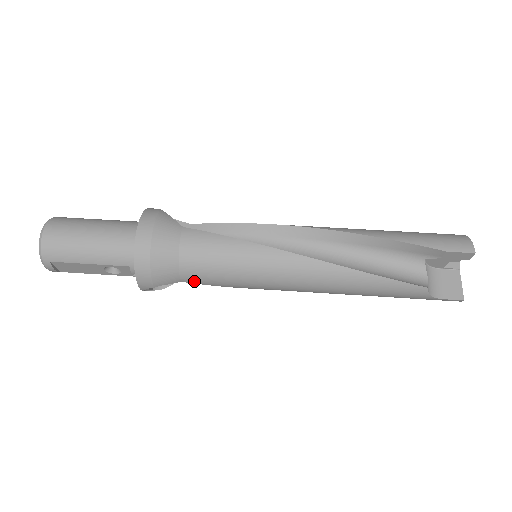
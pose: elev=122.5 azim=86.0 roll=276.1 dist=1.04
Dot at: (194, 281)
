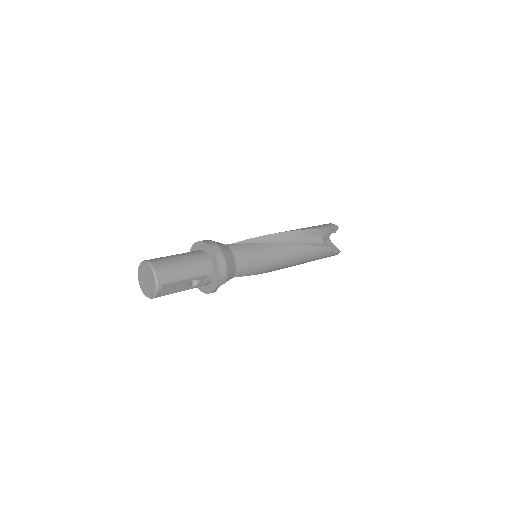
Dot at: (241, 274)
